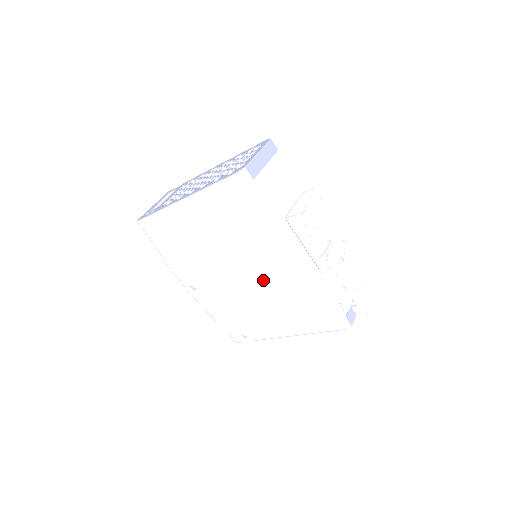
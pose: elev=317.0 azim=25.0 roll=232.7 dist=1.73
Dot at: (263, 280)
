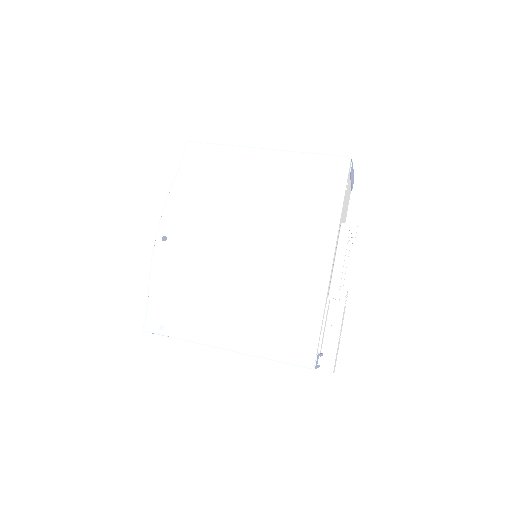
Dot at: (265, 266)
